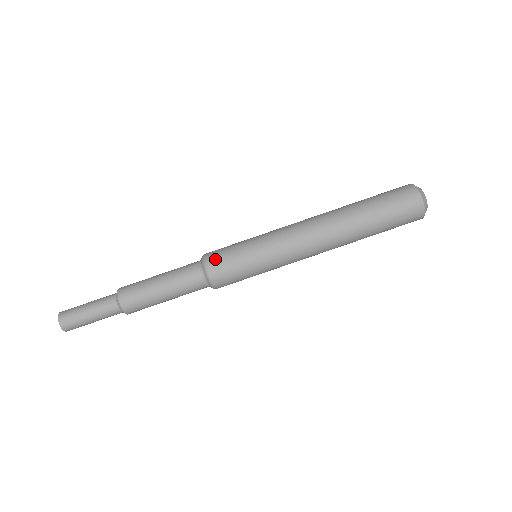
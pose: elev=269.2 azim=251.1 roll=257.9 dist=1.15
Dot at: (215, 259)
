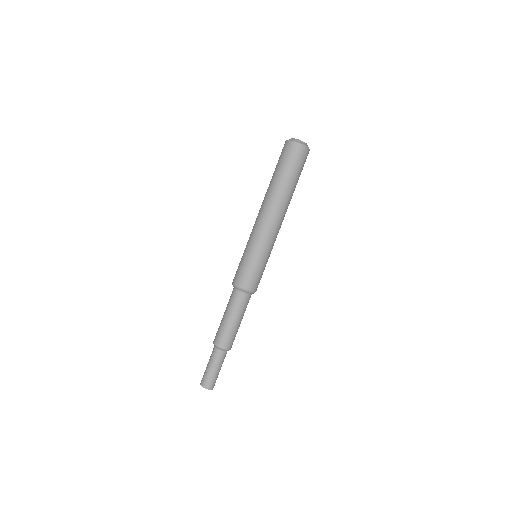
Dot at: occluded
